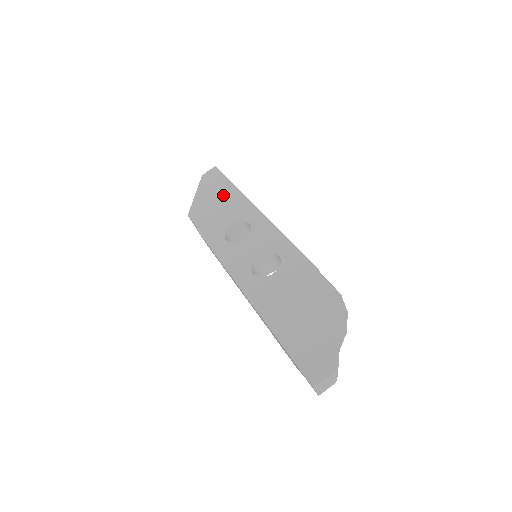
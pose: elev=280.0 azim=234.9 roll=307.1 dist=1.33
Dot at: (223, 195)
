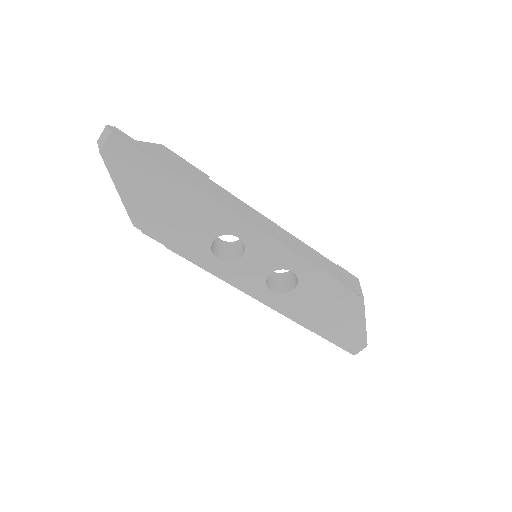
Dot at: (171, 195)
